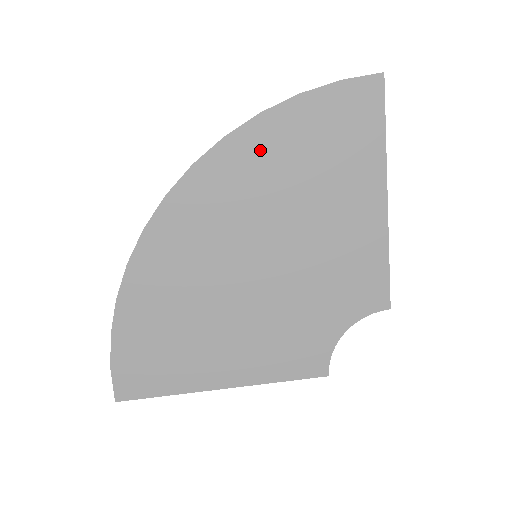
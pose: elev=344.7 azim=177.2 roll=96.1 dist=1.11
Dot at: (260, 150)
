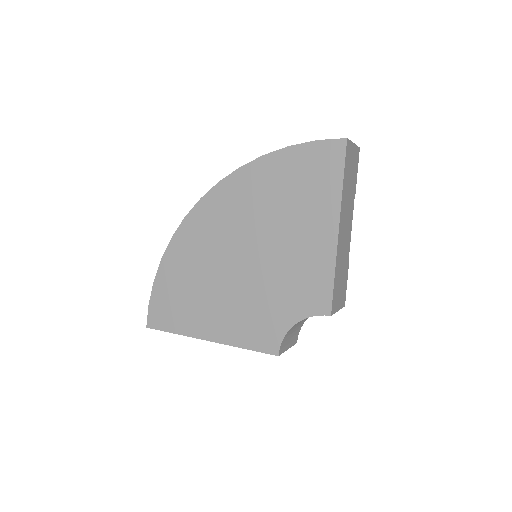
Dot at: (259, 179)
